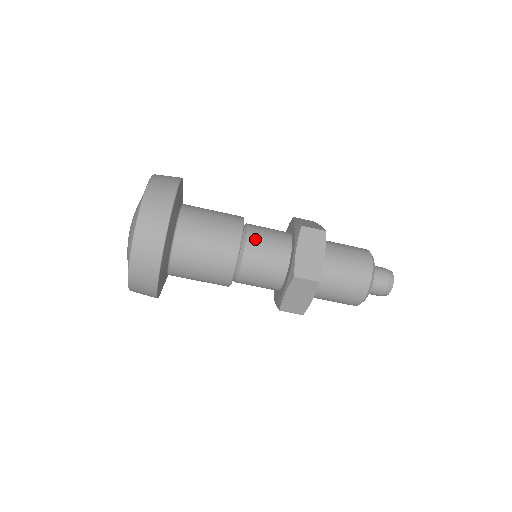
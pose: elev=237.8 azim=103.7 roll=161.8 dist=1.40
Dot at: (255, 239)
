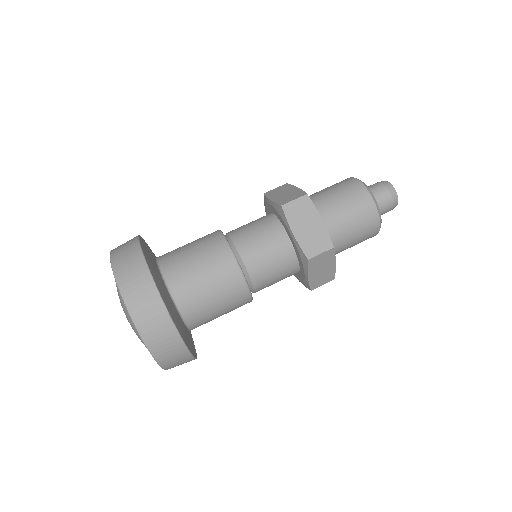
Dot at: (247, 247)
